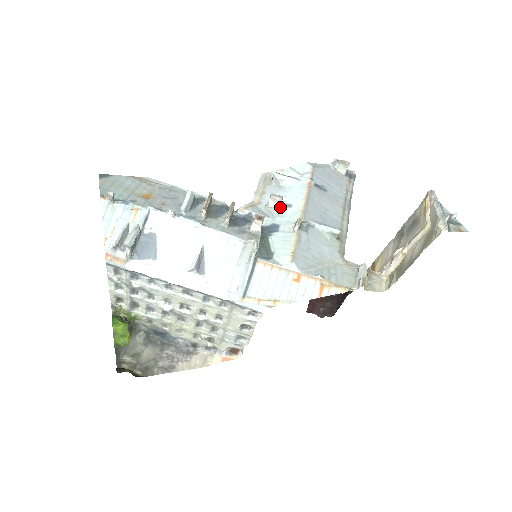
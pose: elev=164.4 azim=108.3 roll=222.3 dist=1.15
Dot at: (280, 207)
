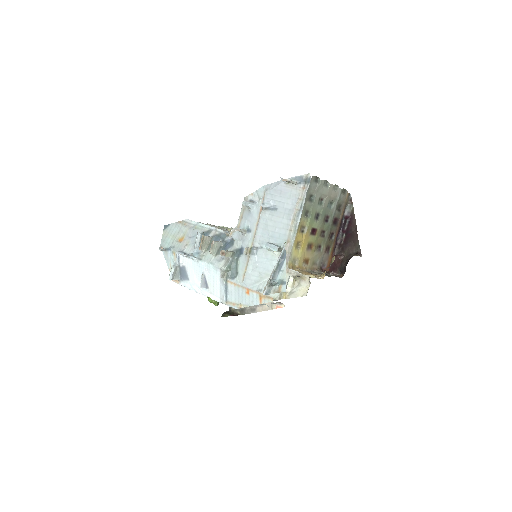
Dot at: (246, 232)
